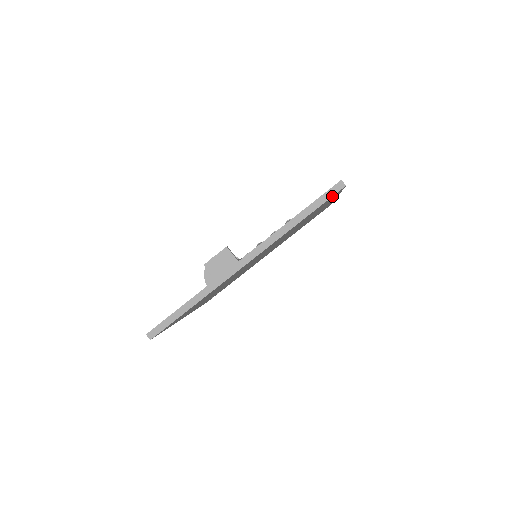
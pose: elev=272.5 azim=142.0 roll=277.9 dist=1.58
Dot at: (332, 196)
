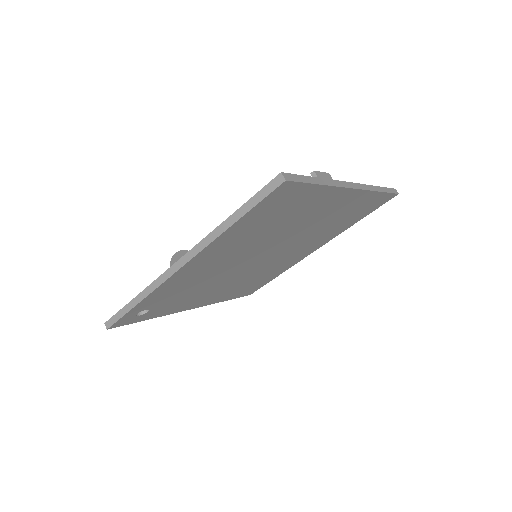
Dot at: (394, 193)
